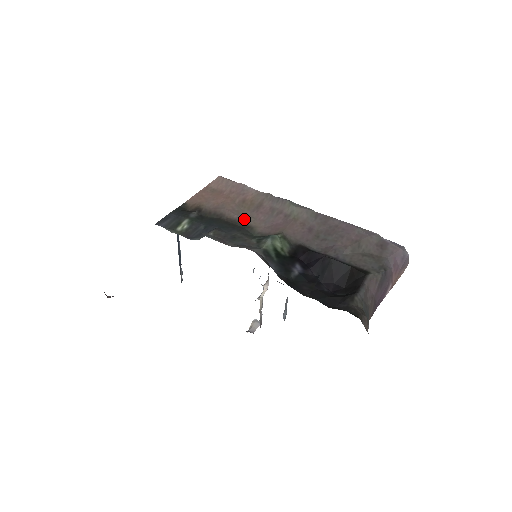
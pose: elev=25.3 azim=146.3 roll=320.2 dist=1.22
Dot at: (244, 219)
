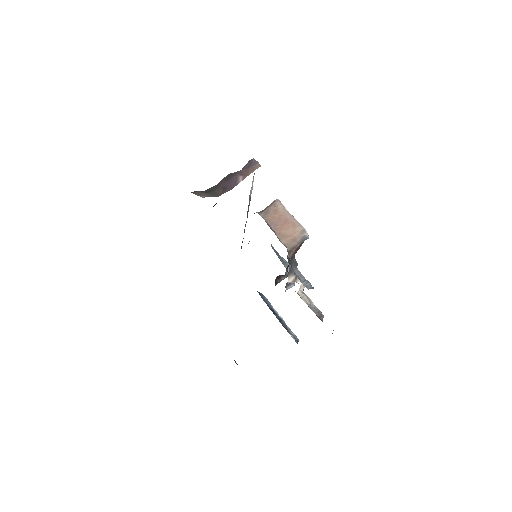
Dot at: occluded
